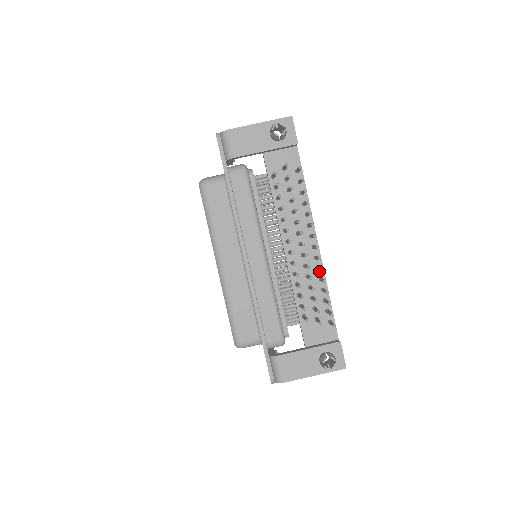
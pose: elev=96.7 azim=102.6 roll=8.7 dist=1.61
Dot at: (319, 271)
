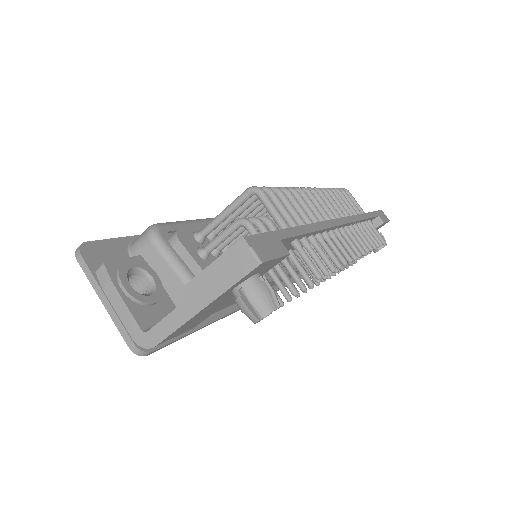
Dot at: (350, 226)
